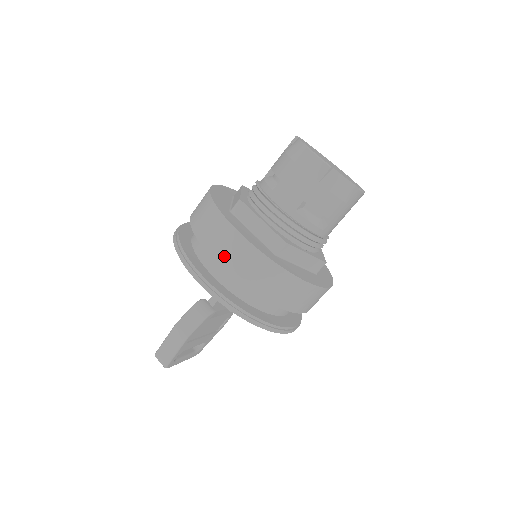
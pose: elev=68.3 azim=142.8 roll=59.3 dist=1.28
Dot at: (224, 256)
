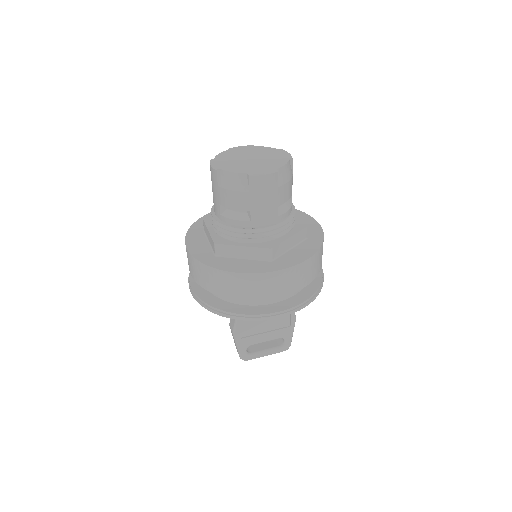
Dot at: (189, 266)
